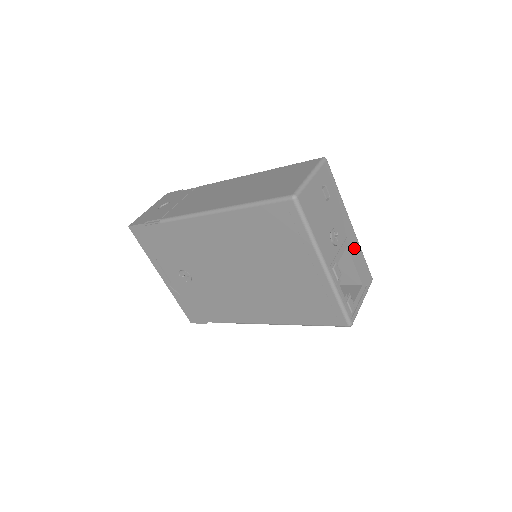
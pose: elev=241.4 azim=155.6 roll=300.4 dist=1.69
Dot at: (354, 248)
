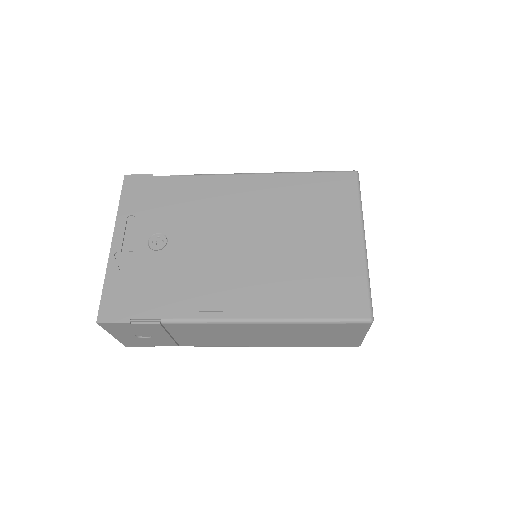
Dot at: occluded
